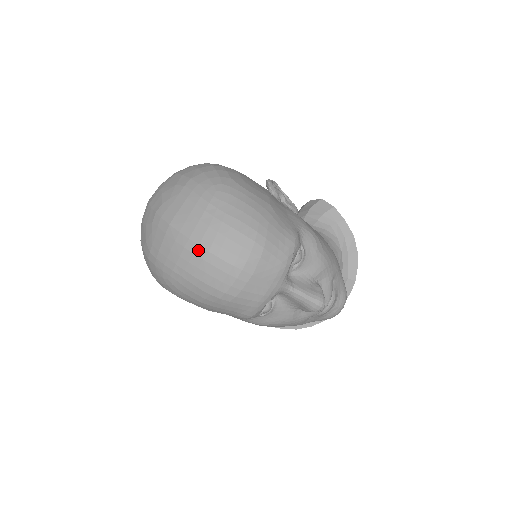
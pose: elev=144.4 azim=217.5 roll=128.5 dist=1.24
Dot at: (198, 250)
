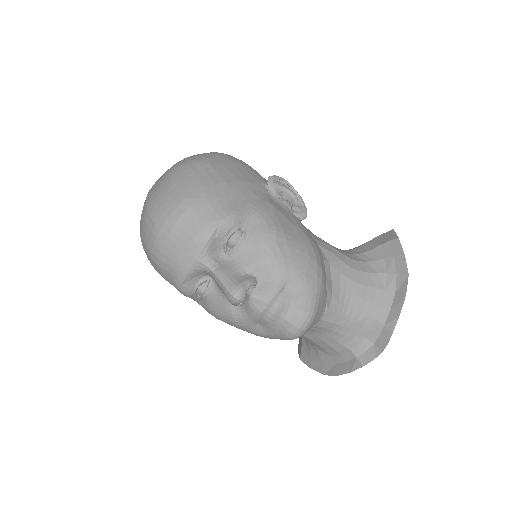
Dot at: (145, 209)
